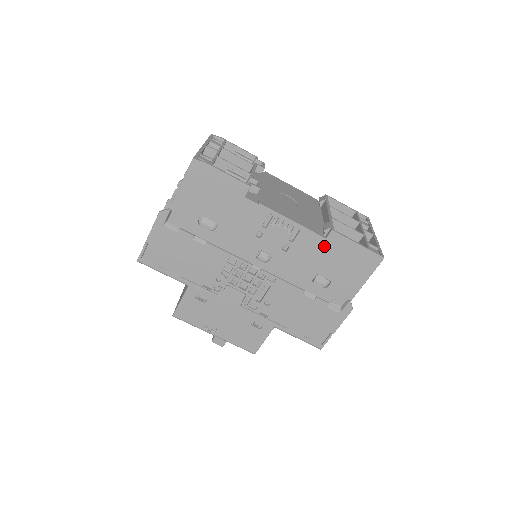
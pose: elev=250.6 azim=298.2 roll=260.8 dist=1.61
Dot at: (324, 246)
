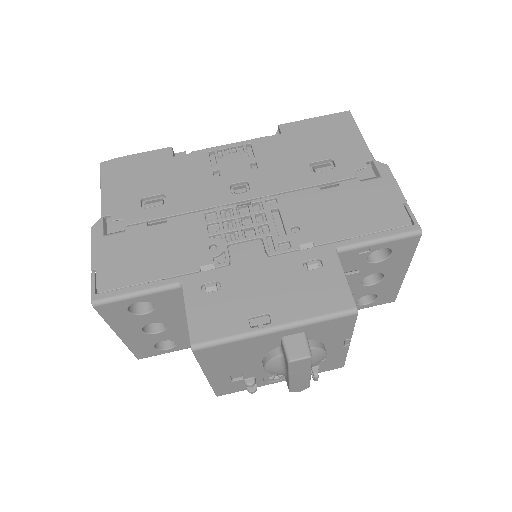
Dot at: (287, 139)
